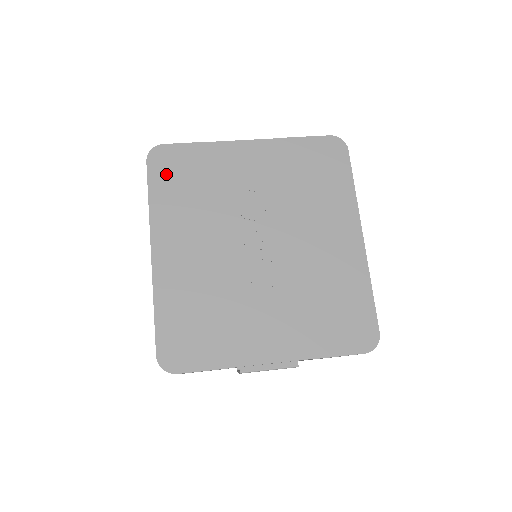
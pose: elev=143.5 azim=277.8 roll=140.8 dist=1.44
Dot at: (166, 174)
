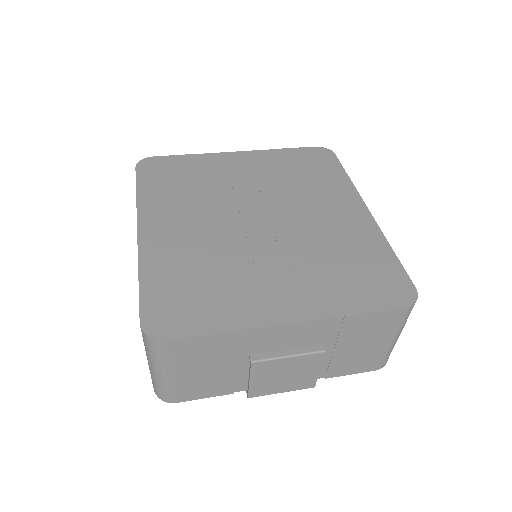
Dot at: (155, 175)
